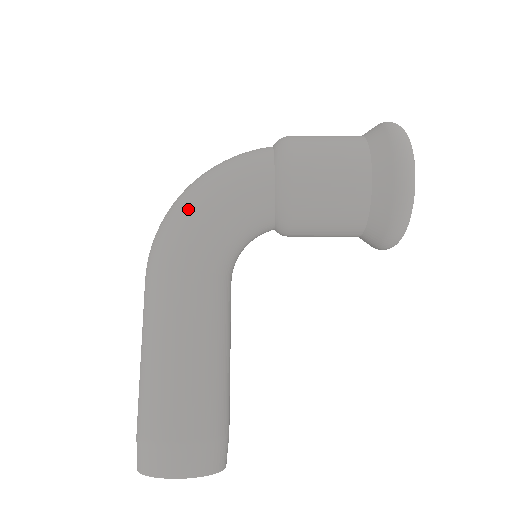
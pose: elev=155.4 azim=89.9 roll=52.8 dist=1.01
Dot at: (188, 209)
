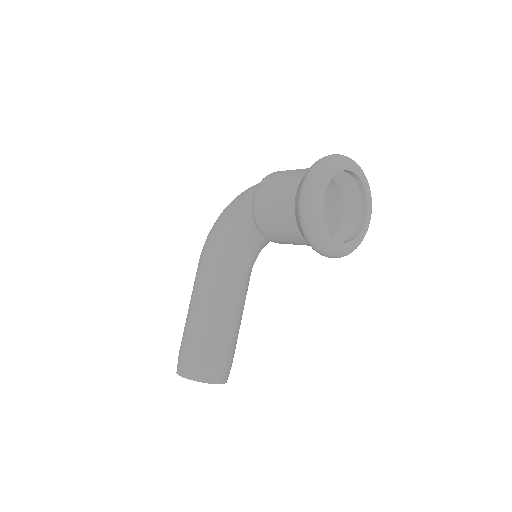
Dot at: (215, 225)
